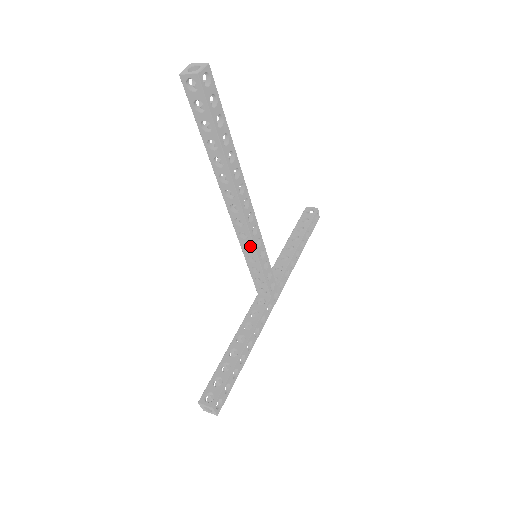
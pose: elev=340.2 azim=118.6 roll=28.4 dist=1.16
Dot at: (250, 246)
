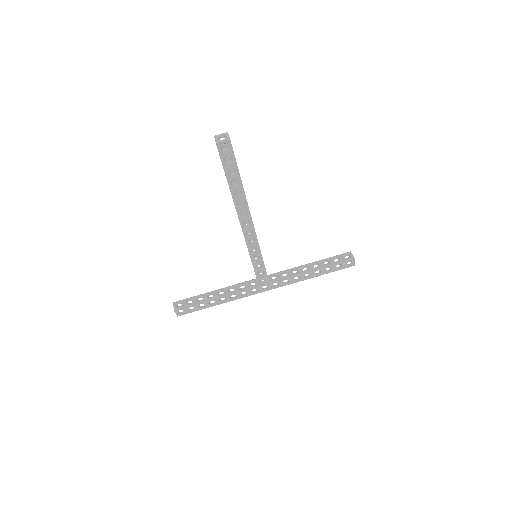
Dot at: (255, 248)
